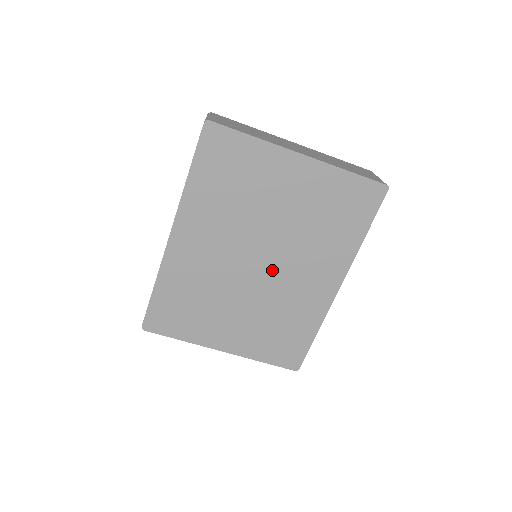
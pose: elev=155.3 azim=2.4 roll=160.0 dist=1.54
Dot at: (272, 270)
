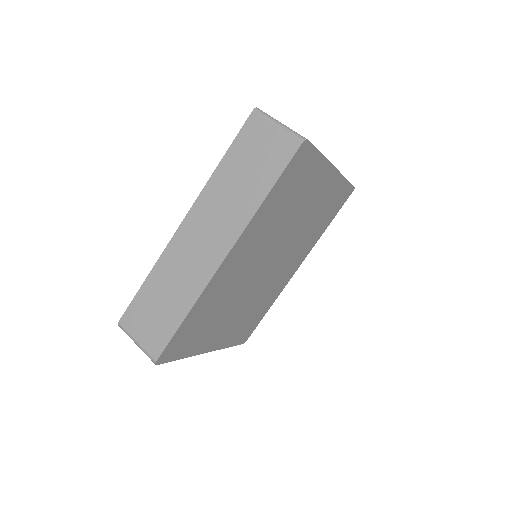
Dot at: (272, 268)
